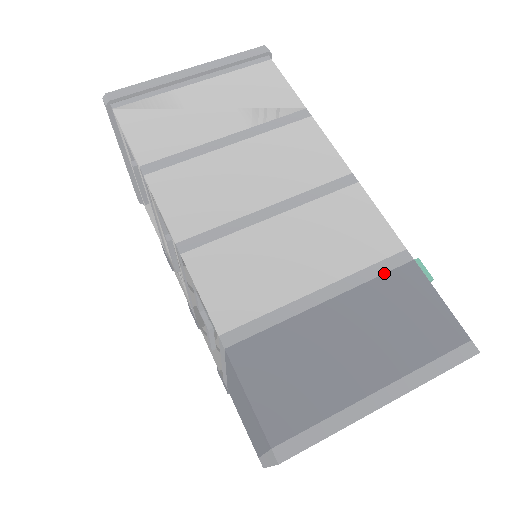
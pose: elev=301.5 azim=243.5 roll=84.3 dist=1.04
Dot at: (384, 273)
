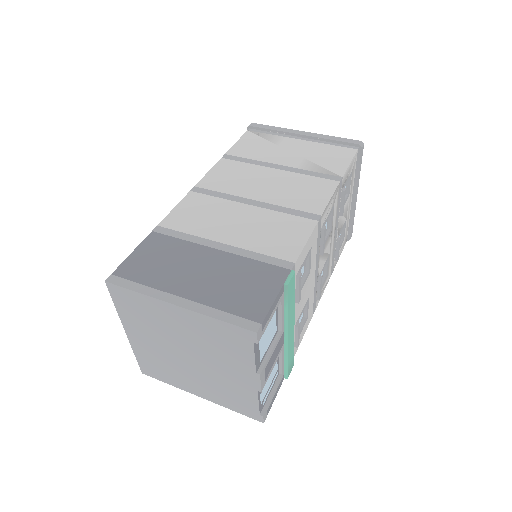
Dot at: (265, 262)
